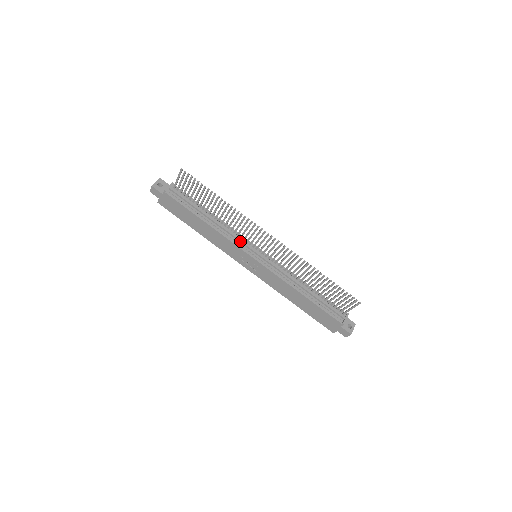
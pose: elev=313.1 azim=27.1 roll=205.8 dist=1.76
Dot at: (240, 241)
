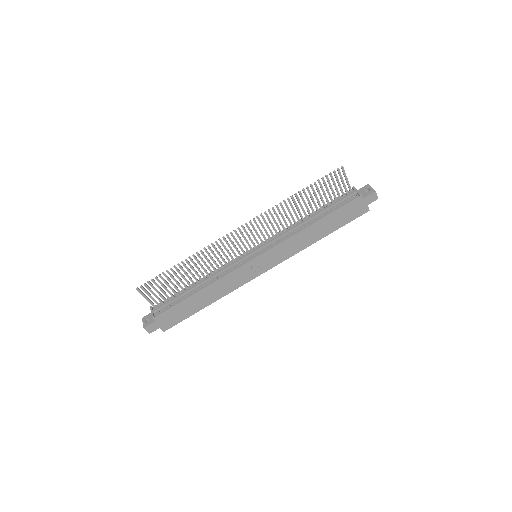
Dot at: (233, 265)
